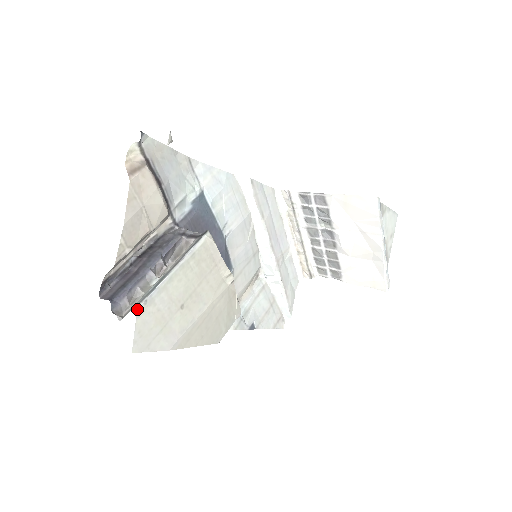
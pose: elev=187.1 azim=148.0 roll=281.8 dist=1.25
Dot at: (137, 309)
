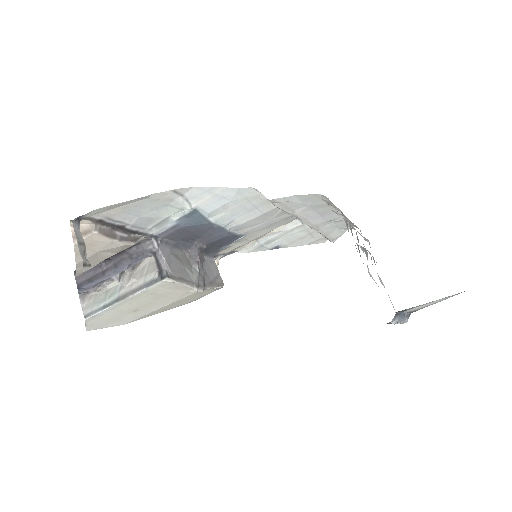
Dot at: (85, 320)
